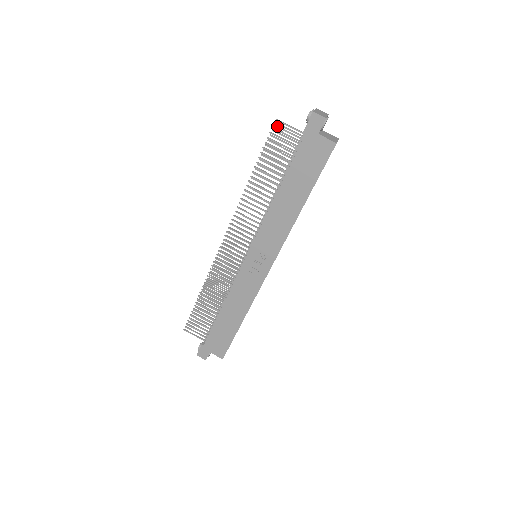
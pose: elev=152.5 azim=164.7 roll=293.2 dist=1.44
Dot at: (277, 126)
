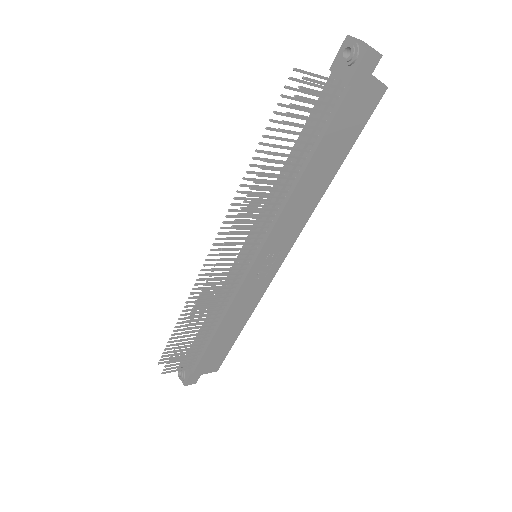
Dot at: (294, 79)
